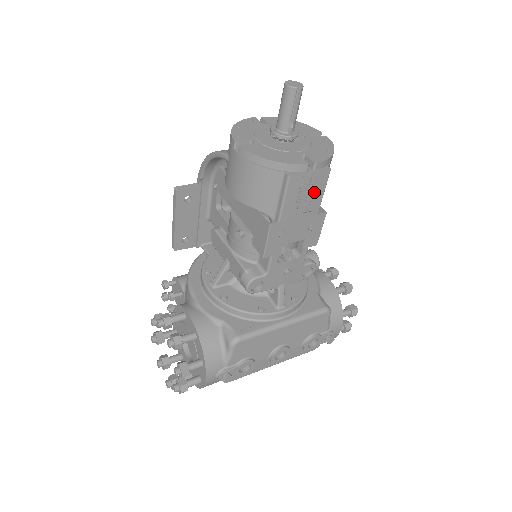
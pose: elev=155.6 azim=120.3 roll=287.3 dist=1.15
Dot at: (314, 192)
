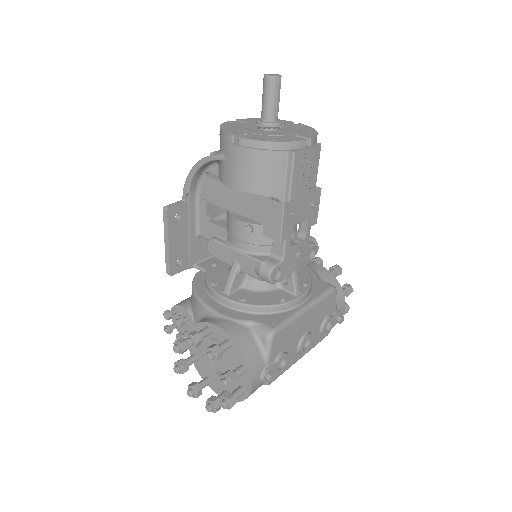
Dot at: (312, 168)
